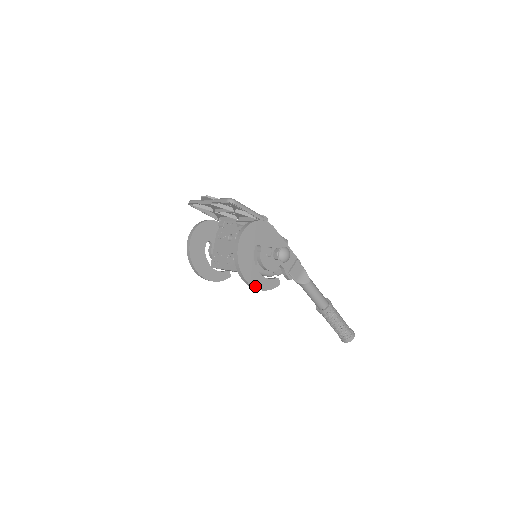
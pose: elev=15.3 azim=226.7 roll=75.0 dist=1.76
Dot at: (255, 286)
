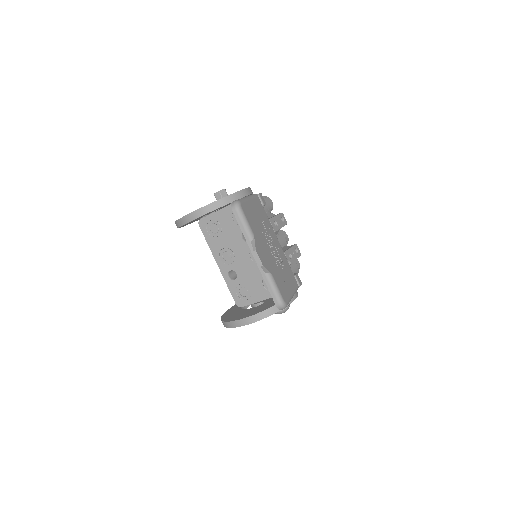
Dot at: occluded
